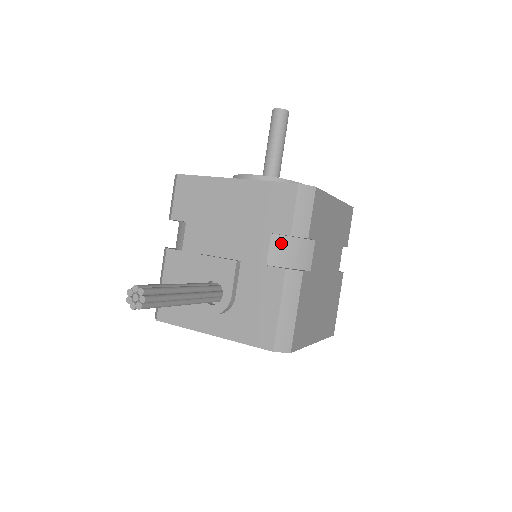
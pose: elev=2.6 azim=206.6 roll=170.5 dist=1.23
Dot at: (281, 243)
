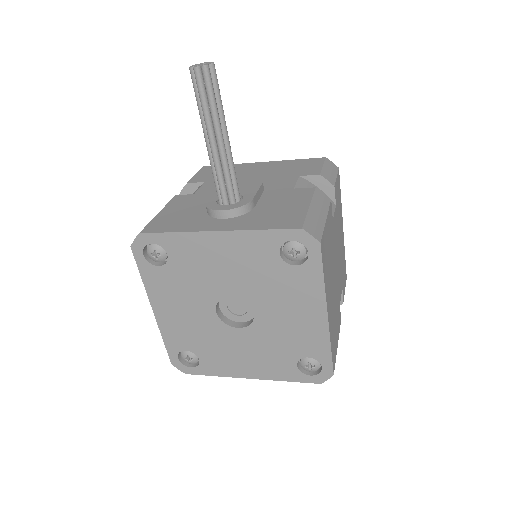
Dot at: (308, 185)
